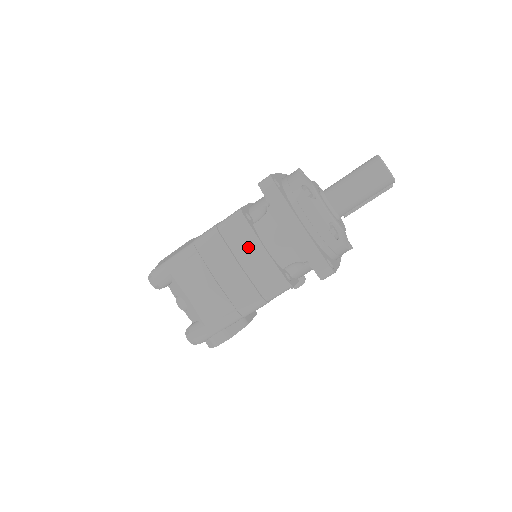
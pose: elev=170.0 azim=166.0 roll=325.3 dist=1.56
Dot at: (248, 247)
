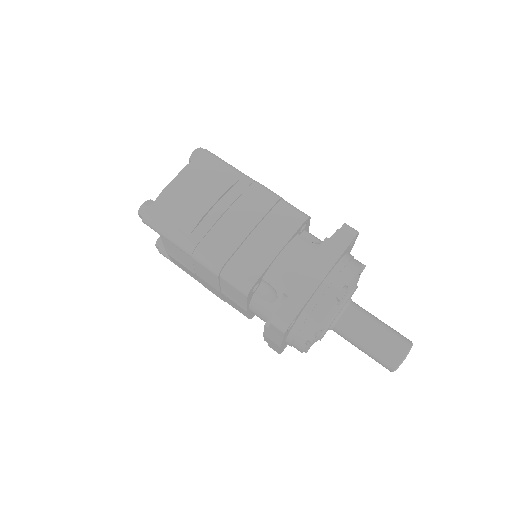
Dot at: (235, 299)
